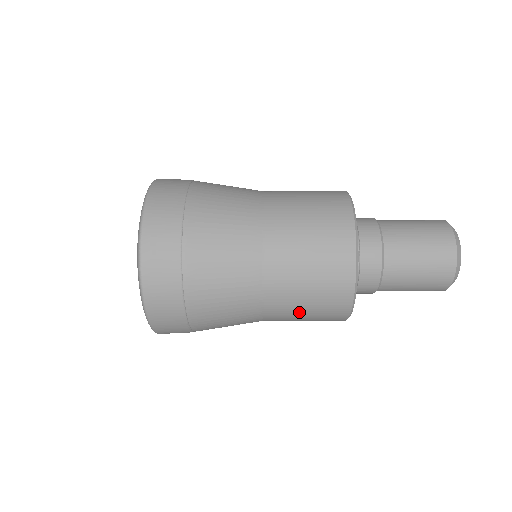
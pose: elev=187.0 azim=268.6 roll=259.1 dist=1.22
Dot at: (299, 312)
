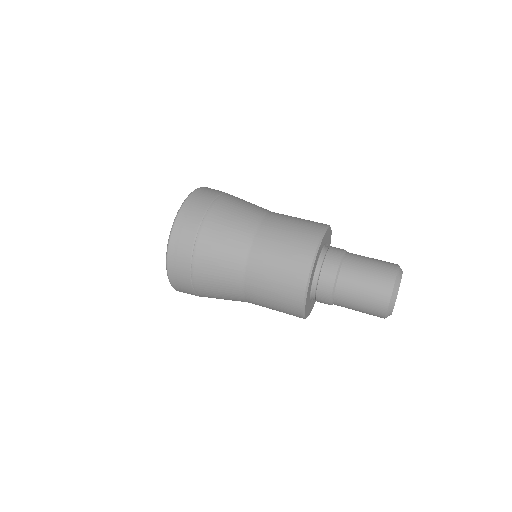
Dot at: (267, 297)
